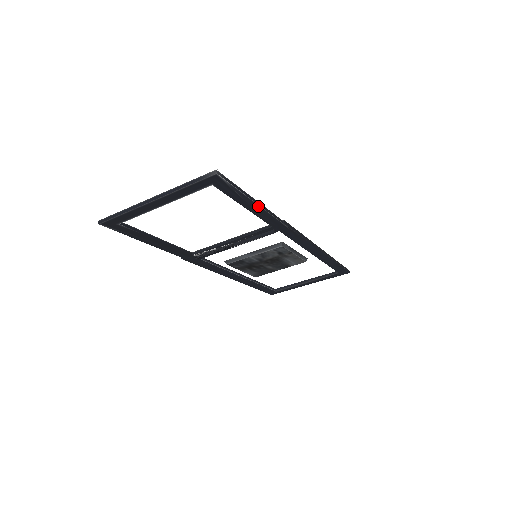
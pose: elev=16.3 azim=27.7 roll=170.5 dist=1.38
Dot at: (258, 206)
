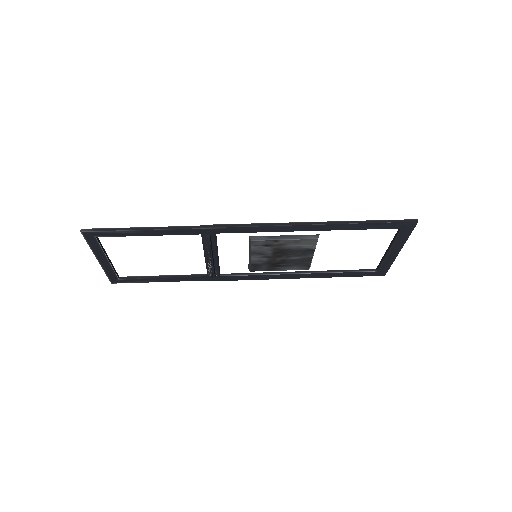
Dot at: (152, 230)
